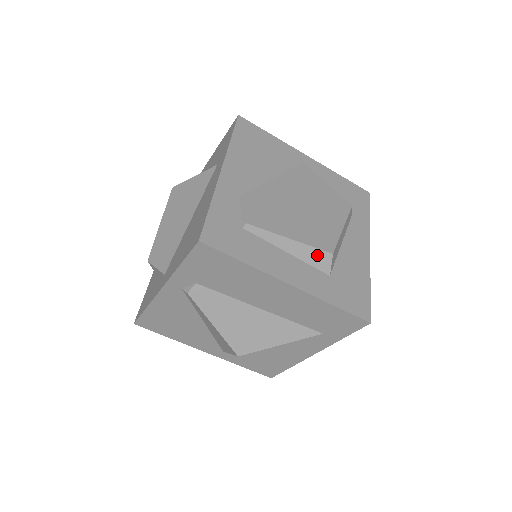
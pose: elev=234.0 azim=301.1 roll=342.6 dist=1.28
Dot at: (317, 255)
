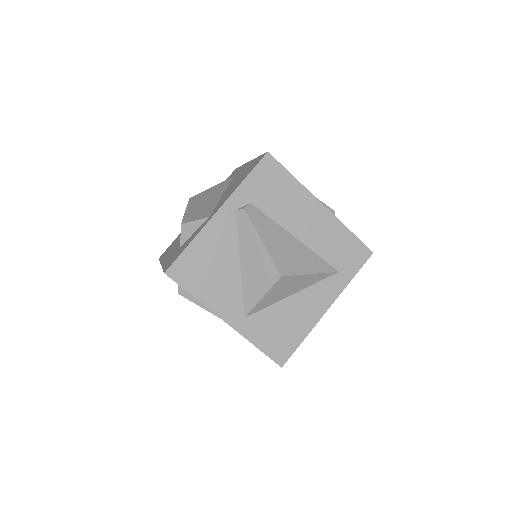
Dot at: occluded
